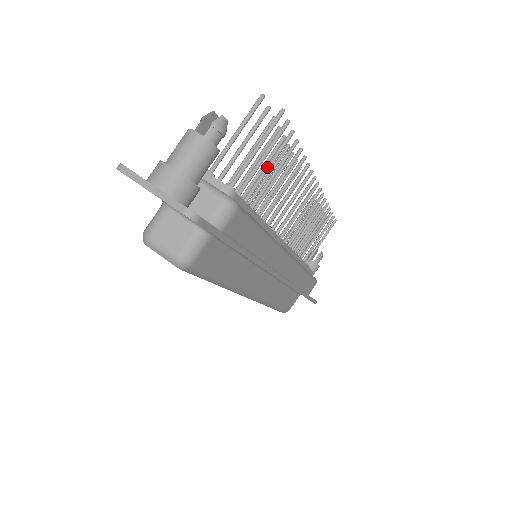
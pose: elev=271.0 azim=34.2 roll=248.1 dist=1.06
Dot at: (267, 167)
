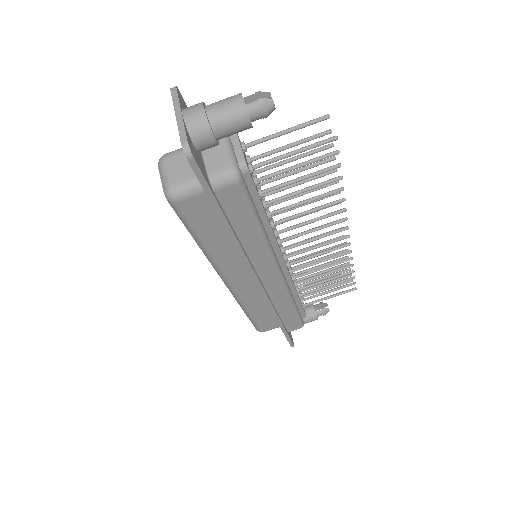
Dot at: (298, 178)
